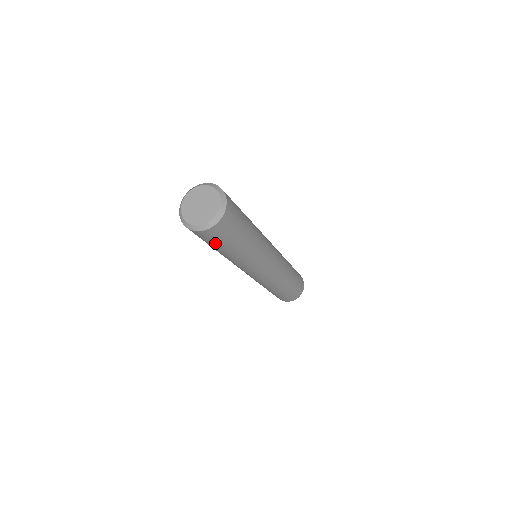
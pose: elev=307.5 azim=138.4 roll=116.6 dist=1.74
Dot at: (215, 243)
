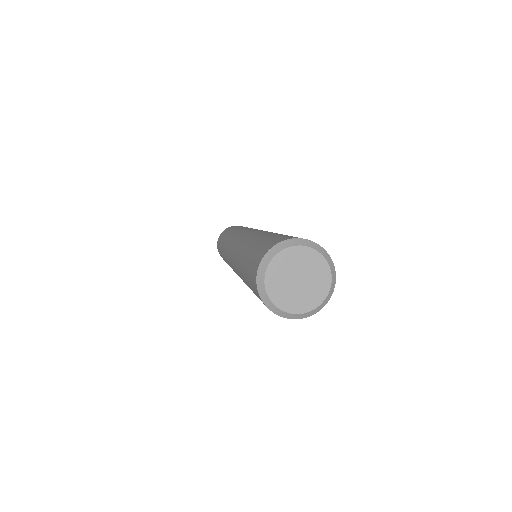
Dot at: occluded
